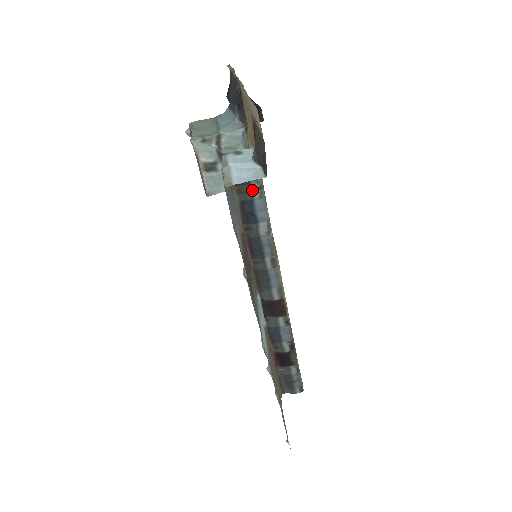
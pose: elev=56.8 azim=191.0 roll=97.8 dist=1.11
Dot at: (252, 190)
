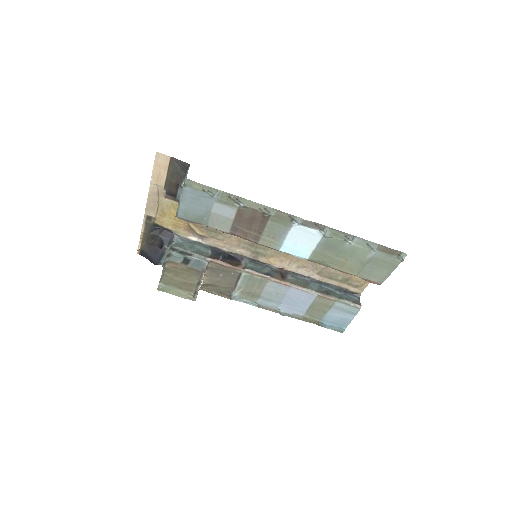
Dot at: occluded
